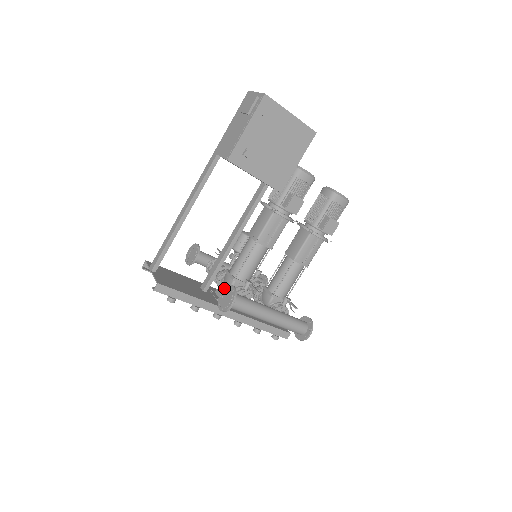
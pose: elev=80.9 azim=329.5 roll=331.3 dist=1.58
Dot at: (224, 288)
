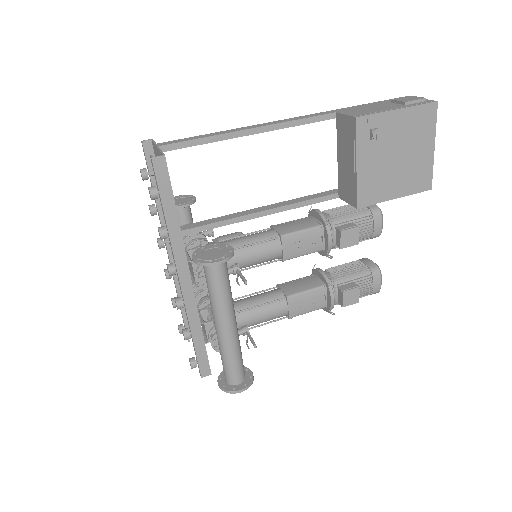
Dot at: (216, 243)
